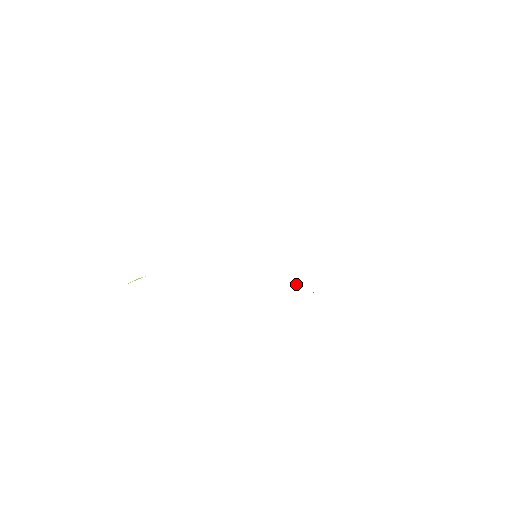
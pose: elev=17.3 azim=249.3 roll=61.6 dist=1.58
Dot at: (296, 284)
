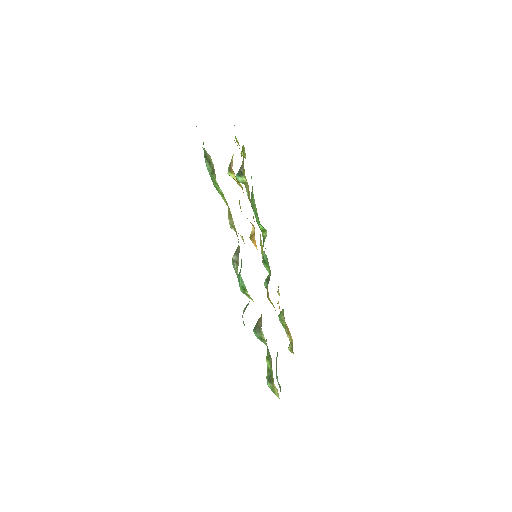
Dot at: occluded
